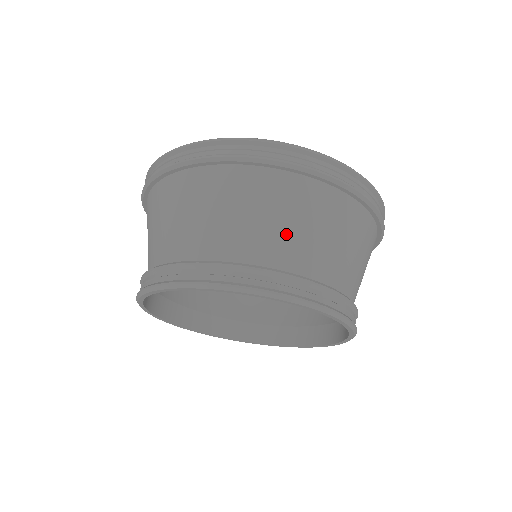
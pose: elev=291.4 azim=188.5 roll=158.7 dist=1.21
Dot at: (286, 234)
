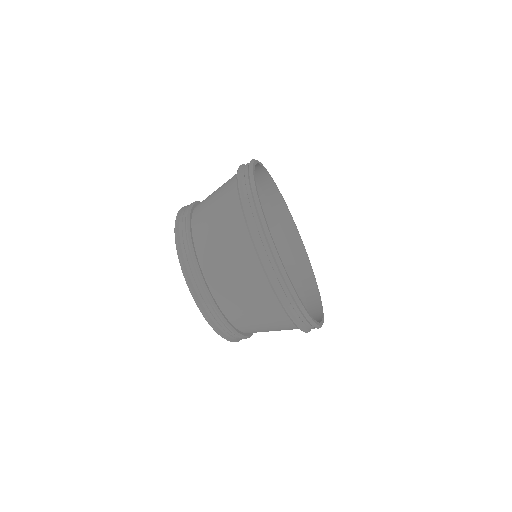
Dot at: (217, 251)
